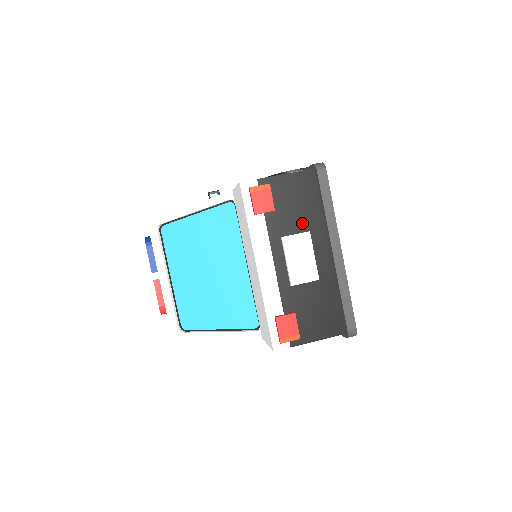
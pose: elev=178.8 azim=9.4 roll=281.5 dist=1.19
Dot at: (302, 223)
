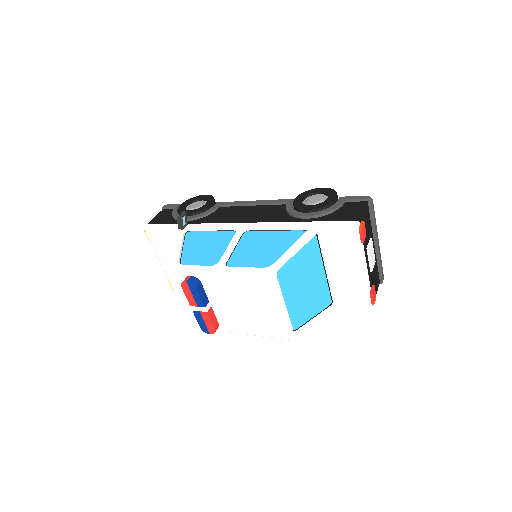
Dot at: (369, 235)
